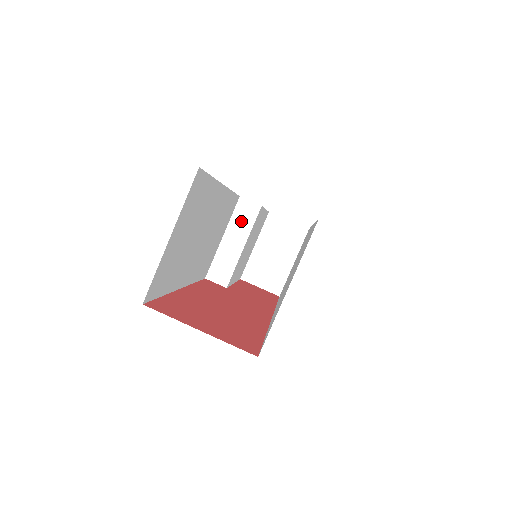
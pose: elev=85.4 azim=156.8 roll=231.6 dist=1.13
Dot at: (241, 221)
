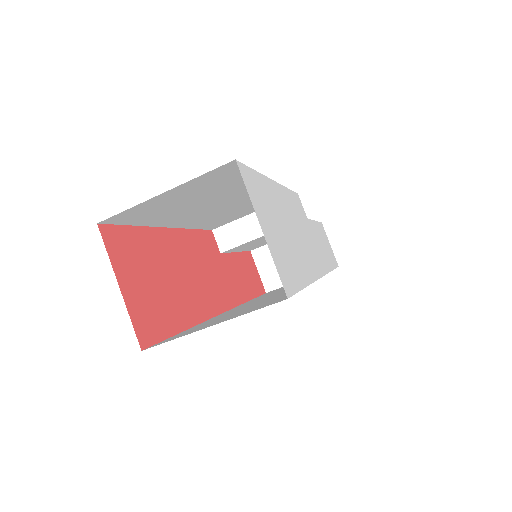
Dot at: occluded
